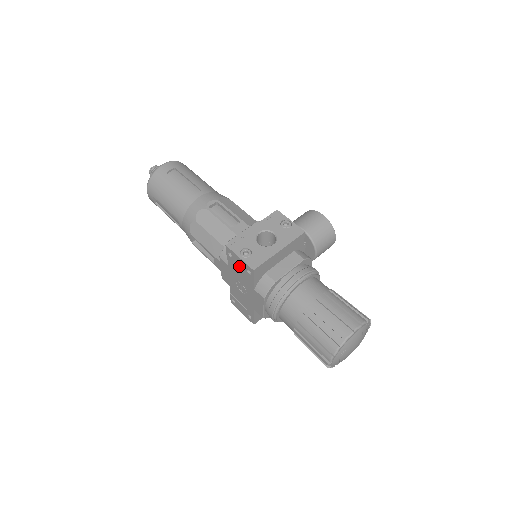
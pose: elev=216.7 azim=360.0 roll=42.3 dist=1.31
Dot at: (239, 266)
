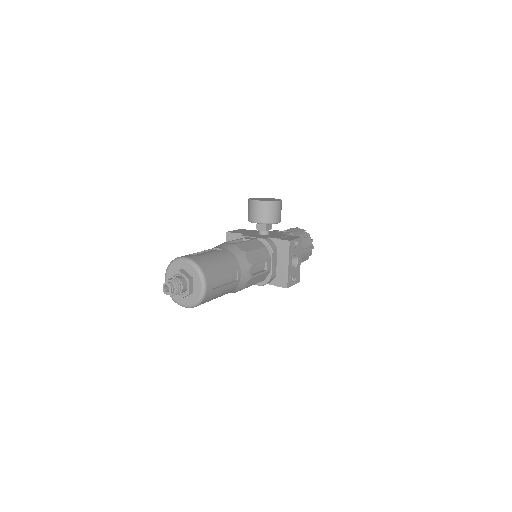
Dot at: occluded
